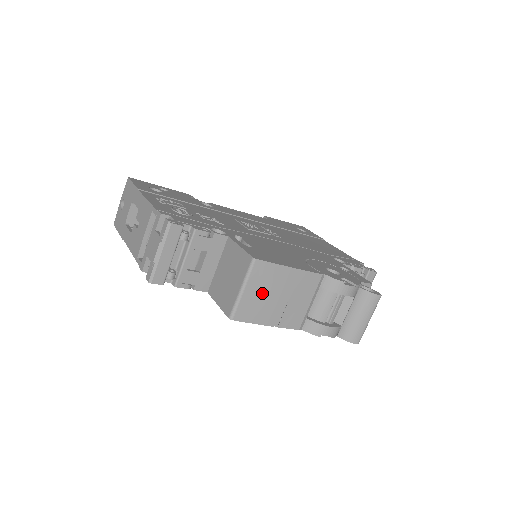
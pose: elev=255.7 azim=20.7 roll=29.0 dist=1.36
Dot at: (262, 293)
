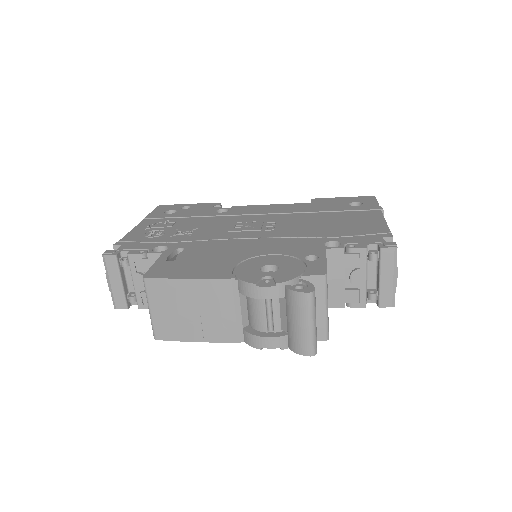
Dot at: (170, 310)
